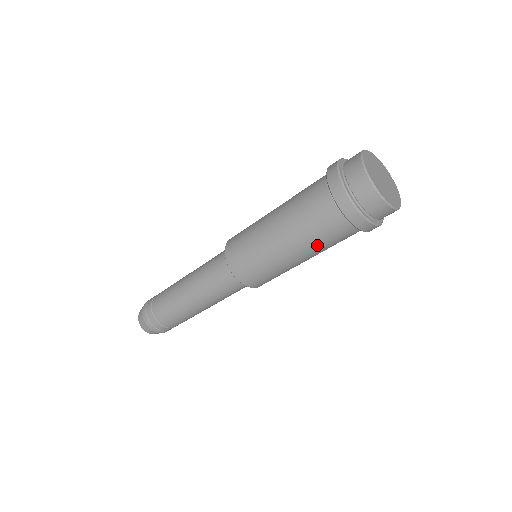
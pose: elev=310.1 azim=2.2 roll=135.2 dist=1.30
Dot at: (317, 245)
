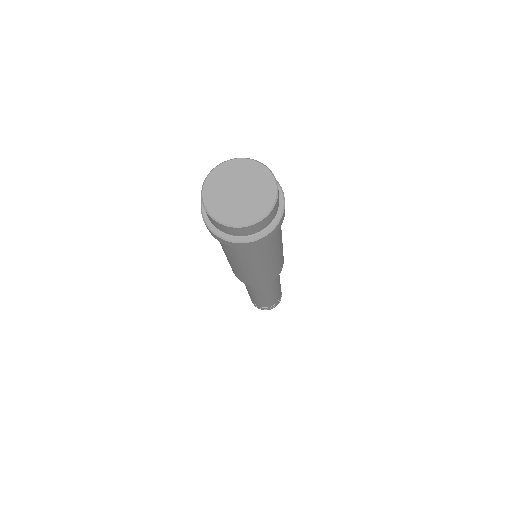
Dot at: (230, 254)
